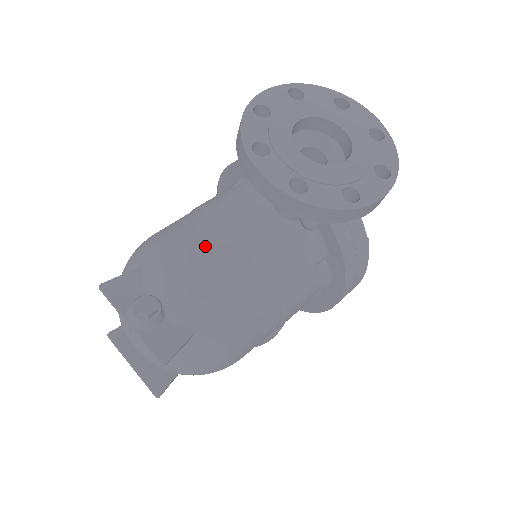
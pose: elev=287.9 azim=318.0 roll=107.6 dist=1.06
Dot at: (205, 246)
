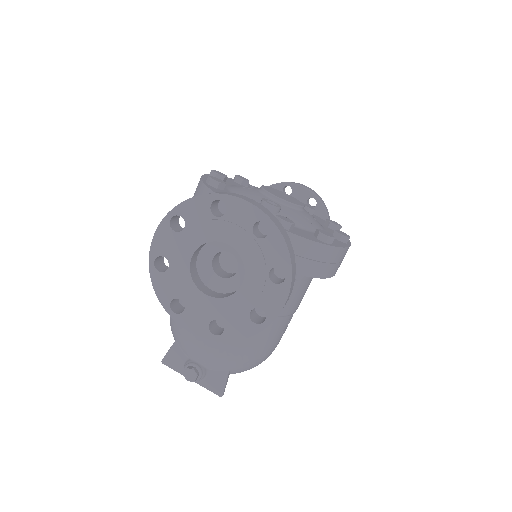
Dot at: occluded
